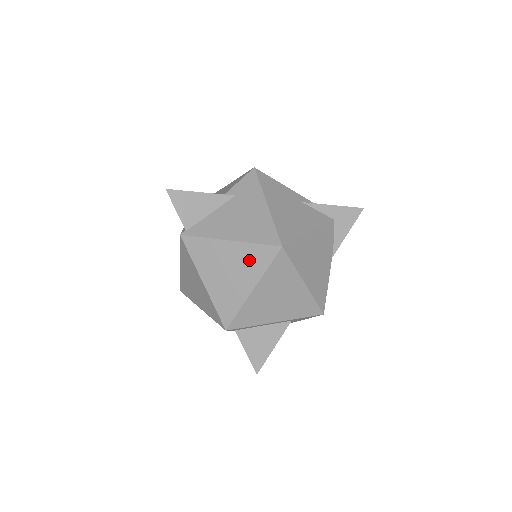
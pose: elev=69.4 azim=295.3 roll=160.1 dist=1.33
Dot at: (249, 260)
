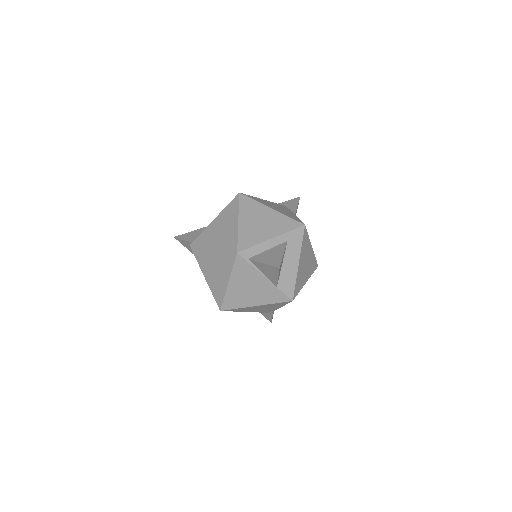
Dot at: (228, 214)
